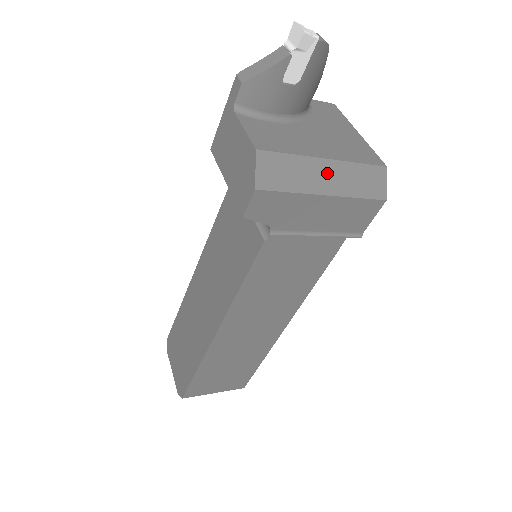
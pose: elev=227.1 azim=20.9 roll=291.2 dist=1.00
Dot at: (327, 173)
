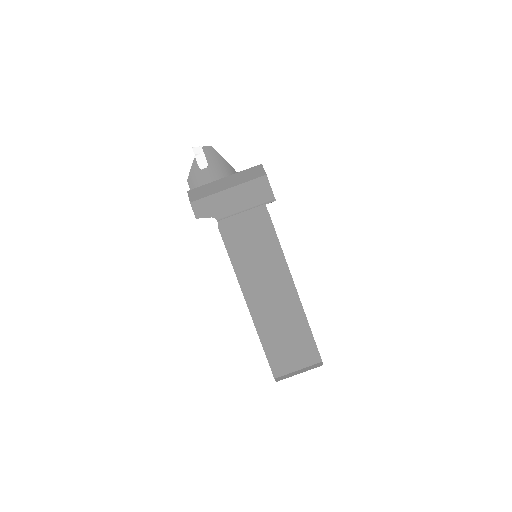
Dot at: (226, 182)
